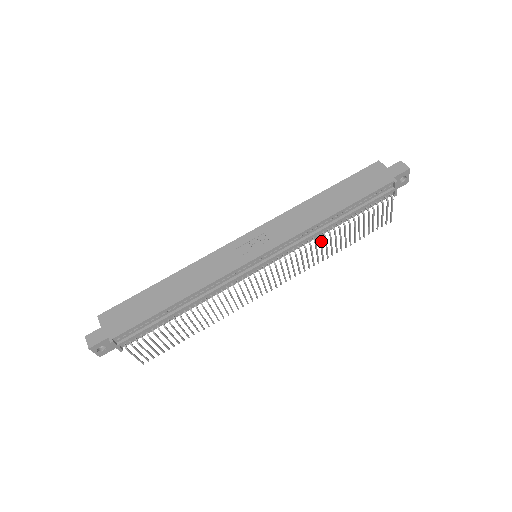
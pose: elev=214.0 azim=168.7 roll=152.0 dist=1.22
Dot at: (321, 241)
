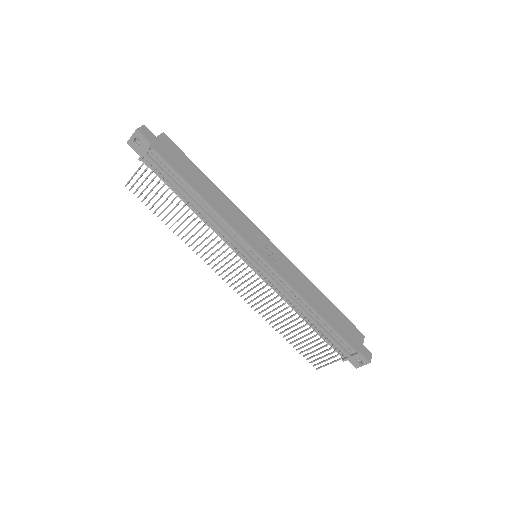
Dot at: (287, 308)
